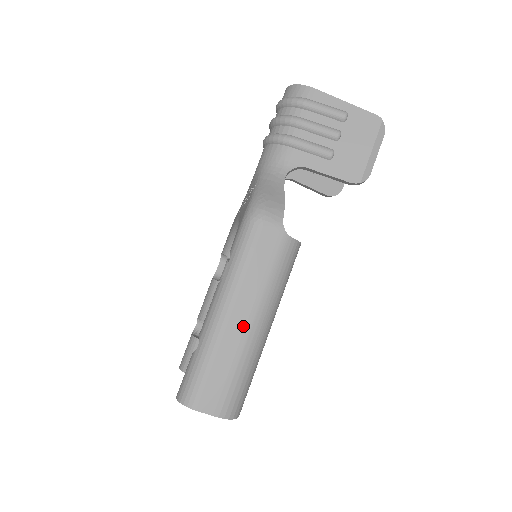
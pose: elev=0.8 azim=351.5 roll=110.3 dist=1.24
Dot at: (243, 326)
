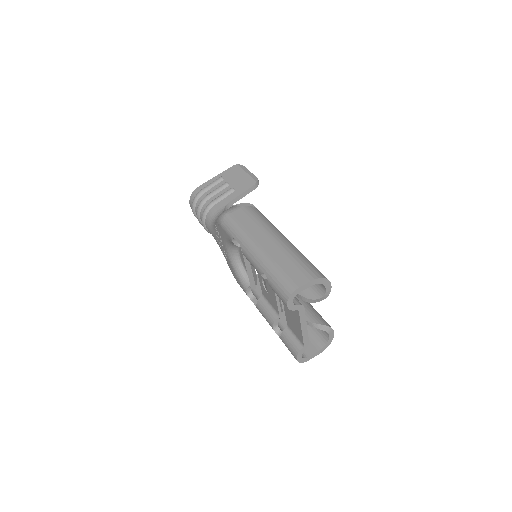
Dot at: (272, 243)
